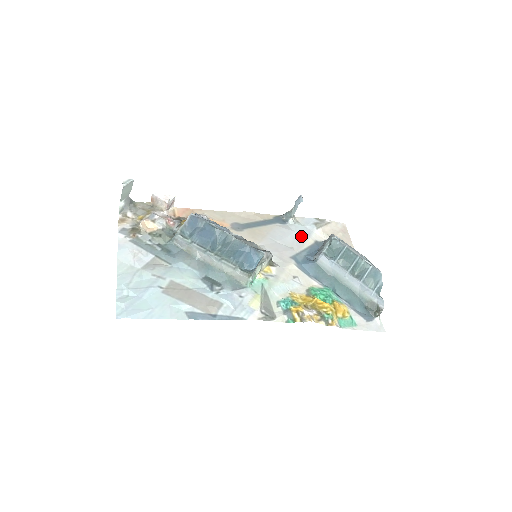
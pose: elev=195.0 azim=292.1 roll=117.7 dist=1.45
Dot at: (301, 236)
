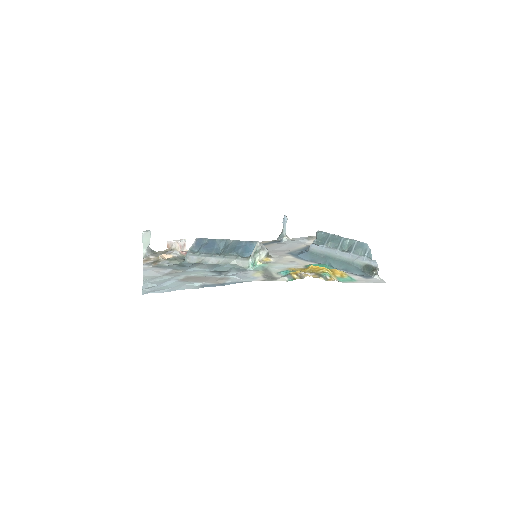
Dot at: (295, 244)
